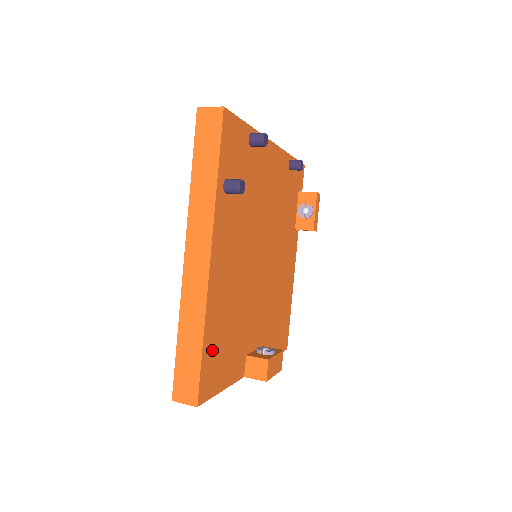
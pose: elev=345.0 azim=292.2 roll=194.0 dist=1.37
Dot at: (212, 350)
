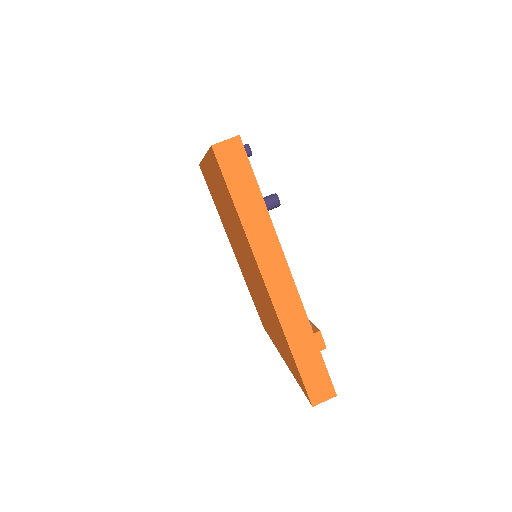
Dot at: occluded
